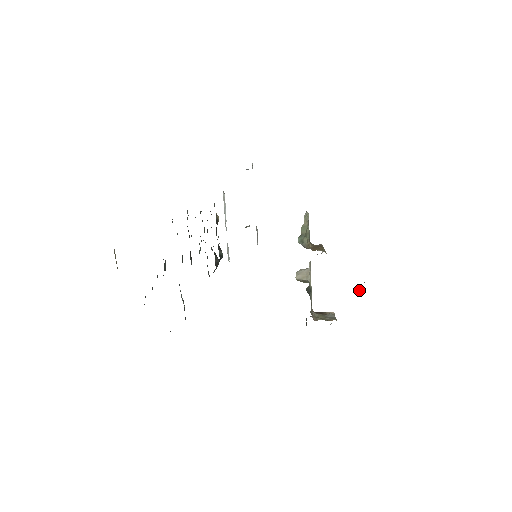
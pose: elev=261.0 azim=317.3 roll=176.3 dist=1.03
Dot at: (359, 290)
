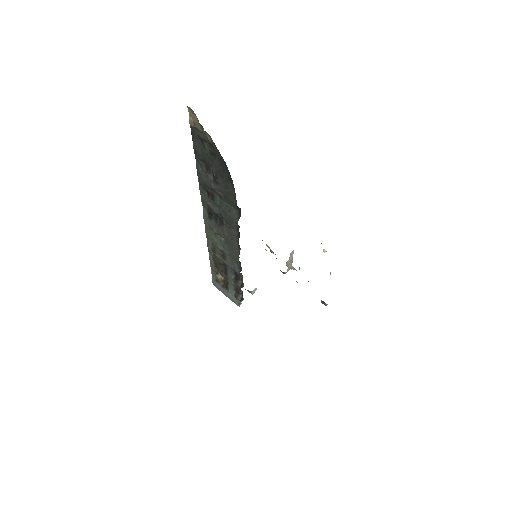
Dot at: occluded
